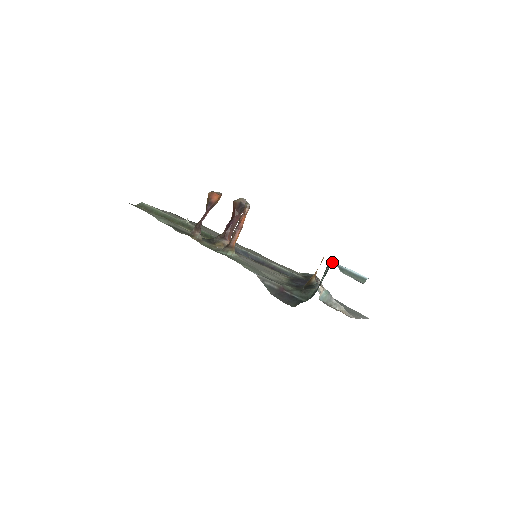
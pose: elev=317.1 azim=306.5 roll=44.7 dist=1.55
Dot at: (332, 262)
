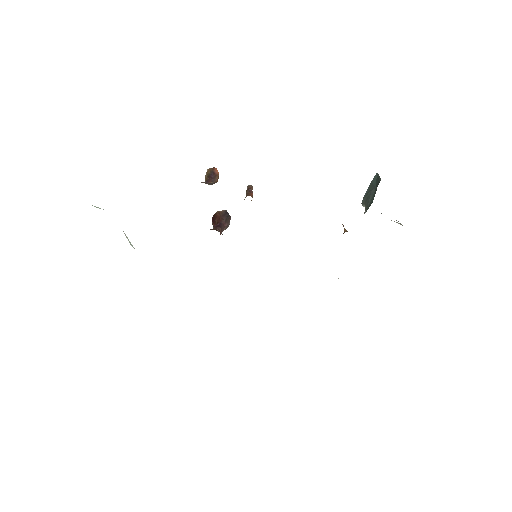
Dot at: (371, 182)
